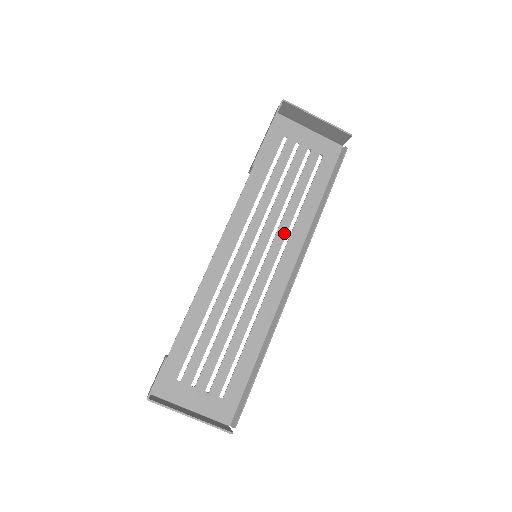
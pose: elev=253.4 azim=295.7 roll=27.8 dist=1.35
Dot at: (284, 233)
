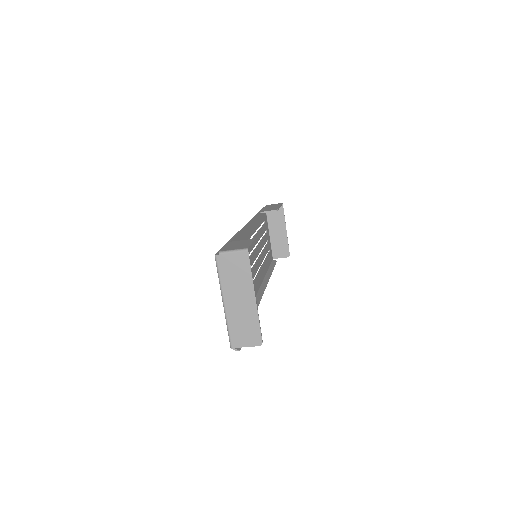
Dot at: (260, 264)
